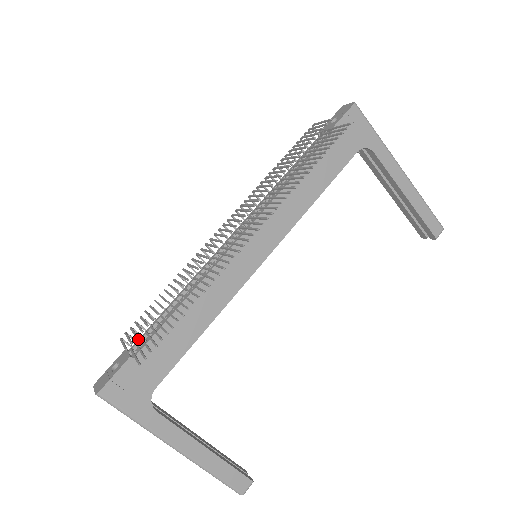
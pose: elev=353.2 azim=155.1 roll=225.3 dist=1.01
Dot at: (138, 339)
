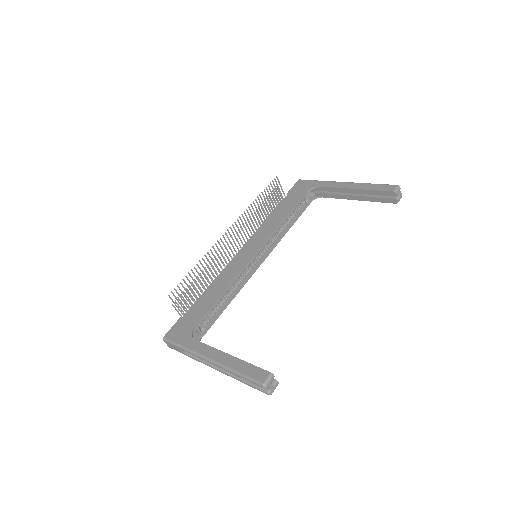
Dot at: occluded
